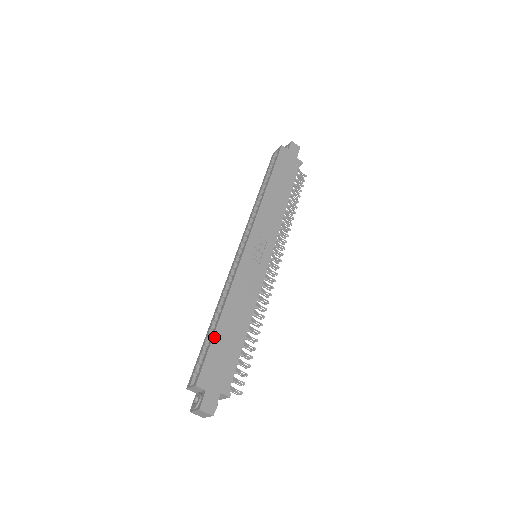
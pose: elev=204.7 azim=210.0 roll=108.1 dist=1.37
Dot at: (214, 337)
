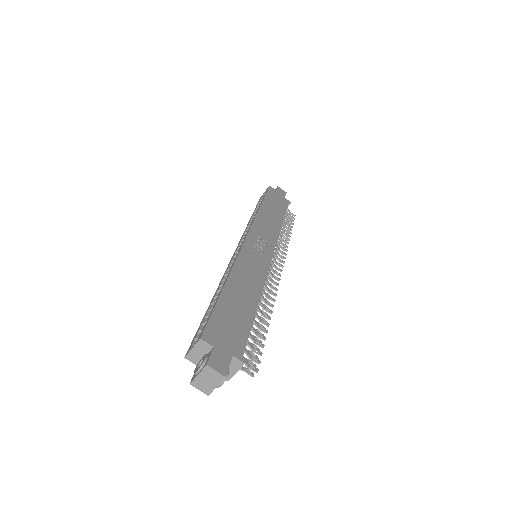
Dot at: (219, 299)
